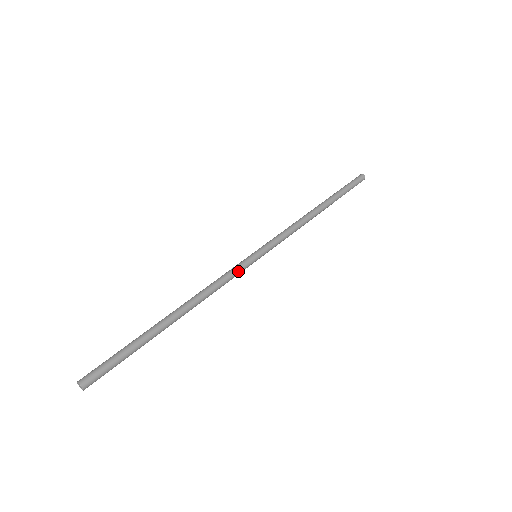
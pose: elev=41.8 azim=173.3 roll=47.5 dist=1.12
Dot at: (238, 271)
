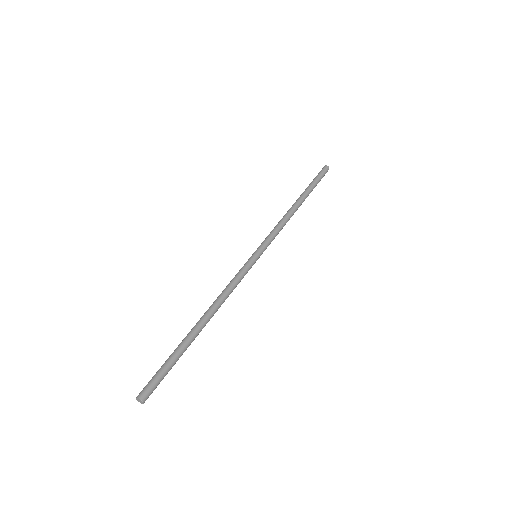
Dot at: (244, 271)
